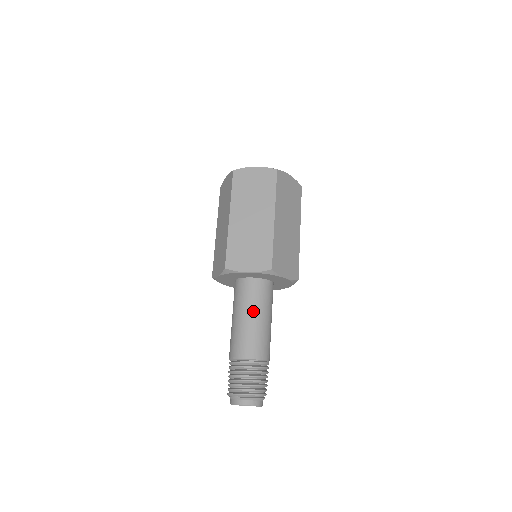
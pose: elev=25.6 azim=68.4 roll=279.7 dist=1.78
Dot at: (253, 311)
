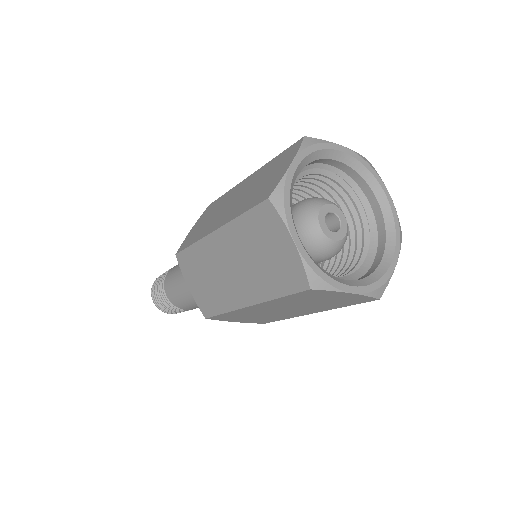
Dot at: occluded
